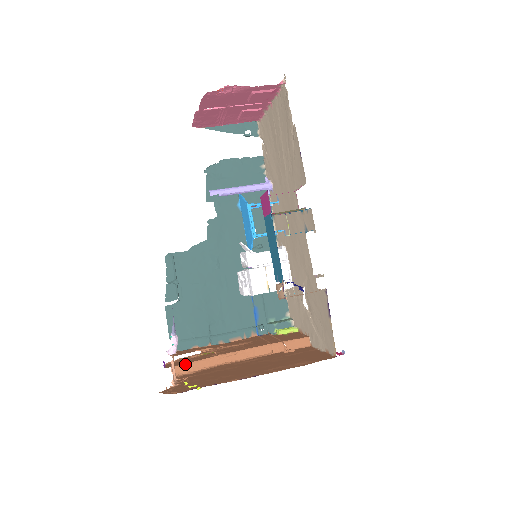
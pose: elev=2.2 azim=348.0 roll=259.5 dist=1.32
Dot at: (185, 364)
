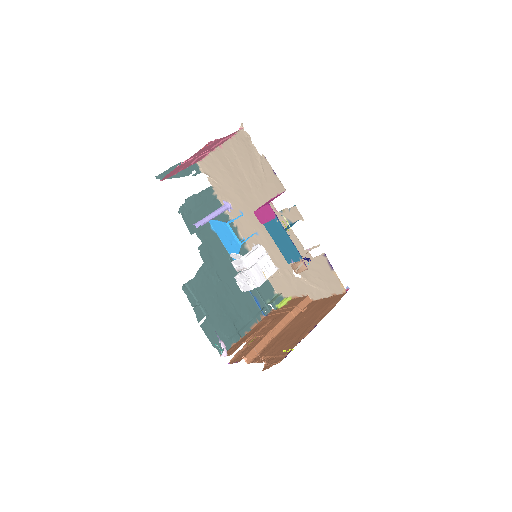
Dot at: (250, 352)
